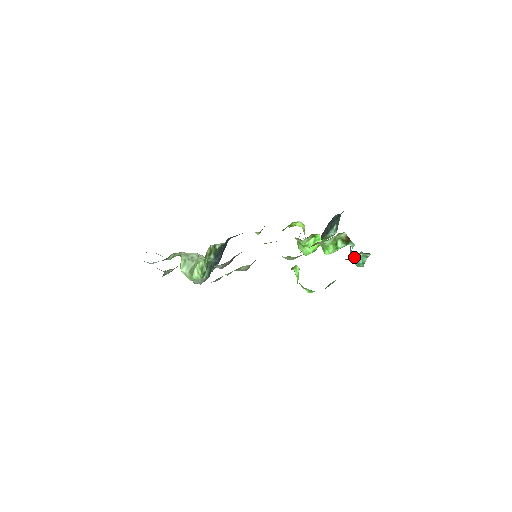
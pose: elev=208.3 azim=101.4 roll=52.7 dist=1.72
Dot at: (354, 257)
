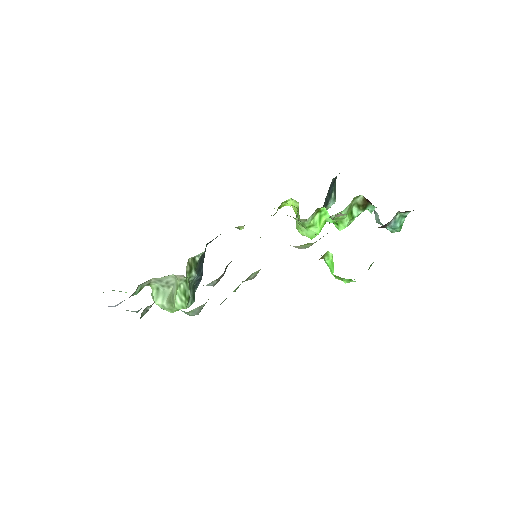
Dot at: (390, 221)
